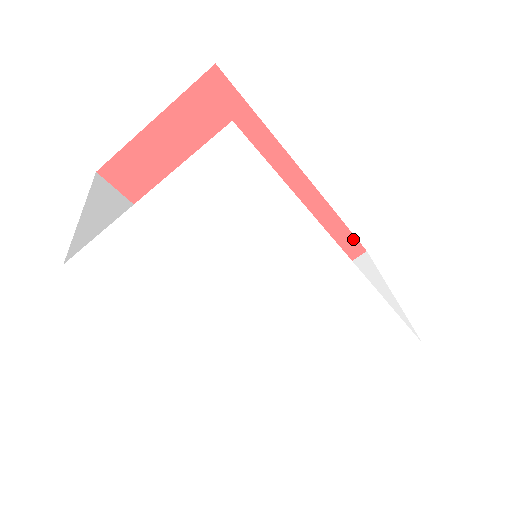
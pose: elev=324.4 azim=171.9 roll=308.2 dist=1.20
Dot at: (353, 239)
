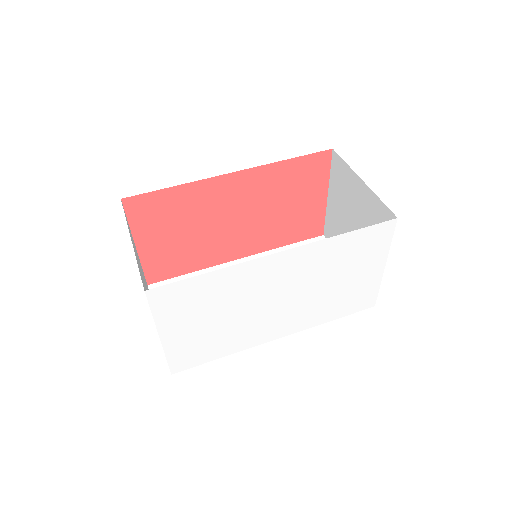
Dot at: (314, 155)
